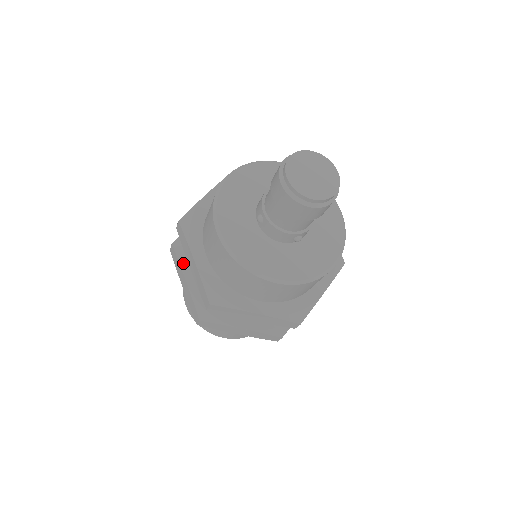
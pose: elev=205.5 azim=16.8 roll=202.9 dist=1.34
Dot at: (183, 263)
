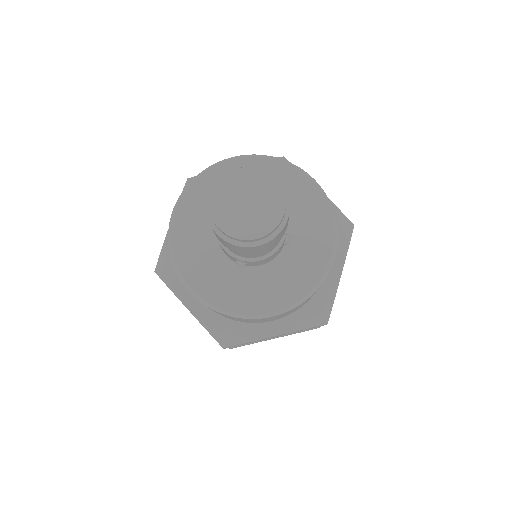
Dot at: occluded
